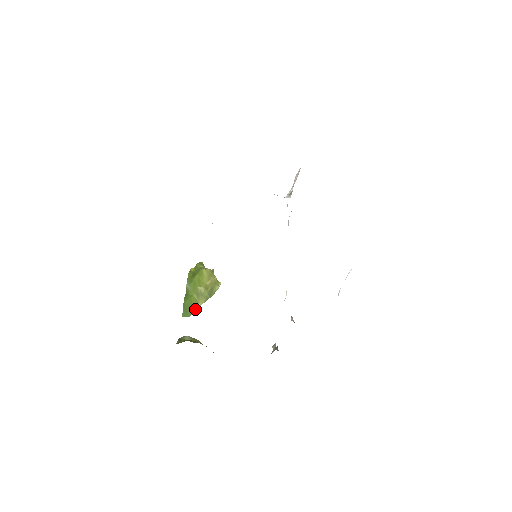
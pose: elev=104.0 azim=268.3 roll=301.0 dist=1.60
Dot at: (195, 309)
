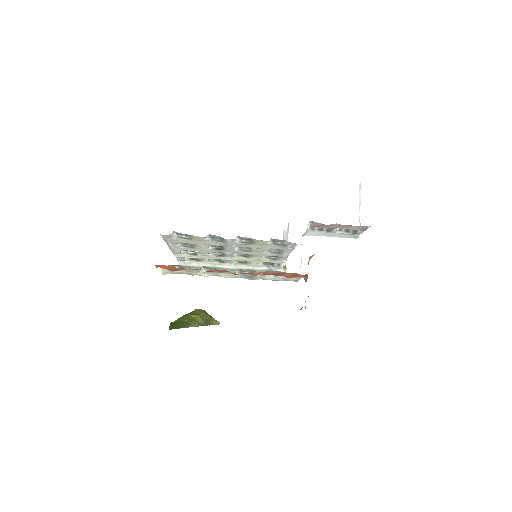
Dot at: (186, 326)
